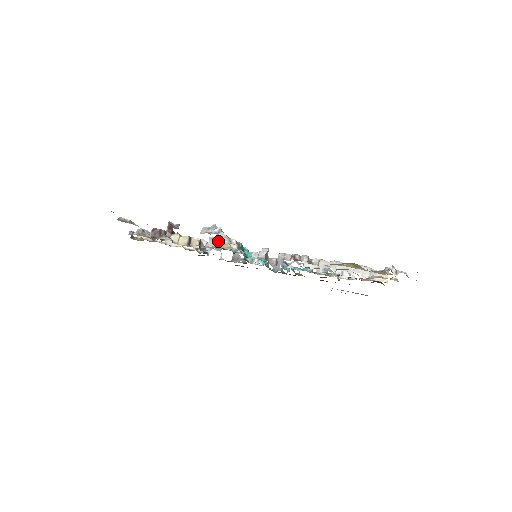
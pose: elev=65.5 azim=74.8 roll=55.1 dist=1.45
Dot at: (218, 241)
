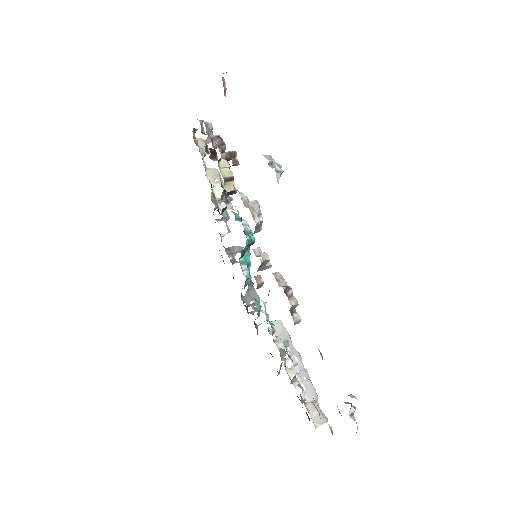
Dot at: (250, 204)
